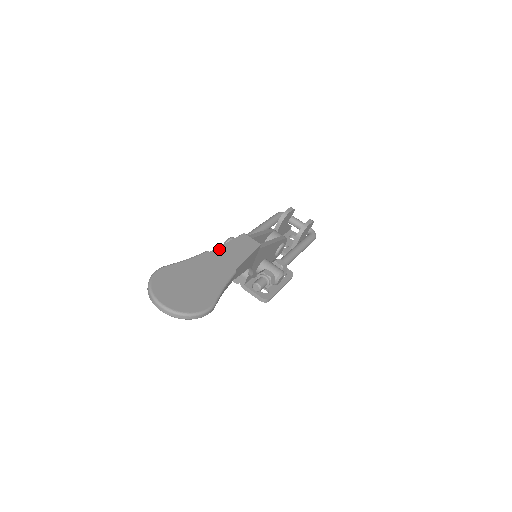
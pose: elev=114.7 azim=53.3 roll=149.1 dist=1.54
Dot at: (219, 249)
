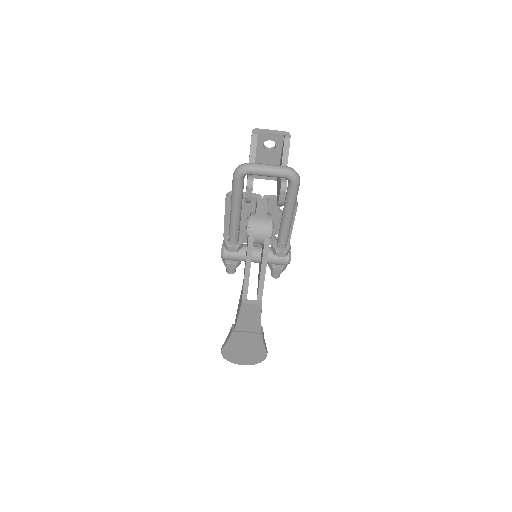
Dot at: (238, 325)
